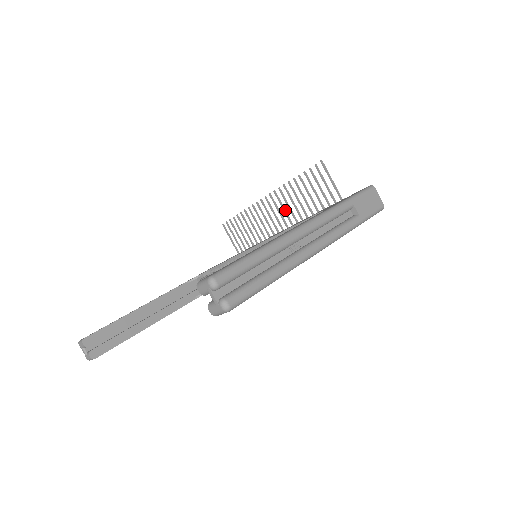
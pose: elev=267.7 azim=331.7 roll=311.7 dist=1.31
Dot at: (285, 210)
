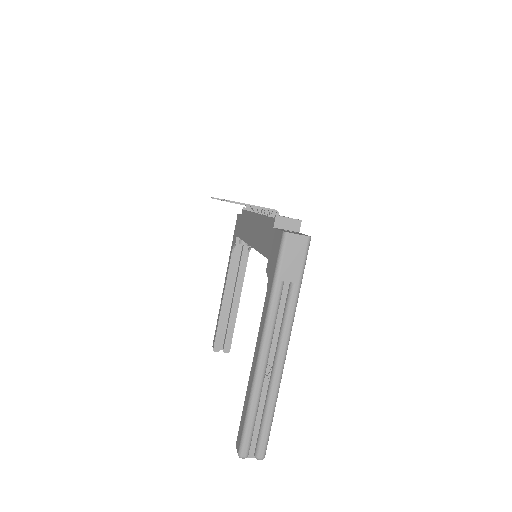
Dot at: occluded
